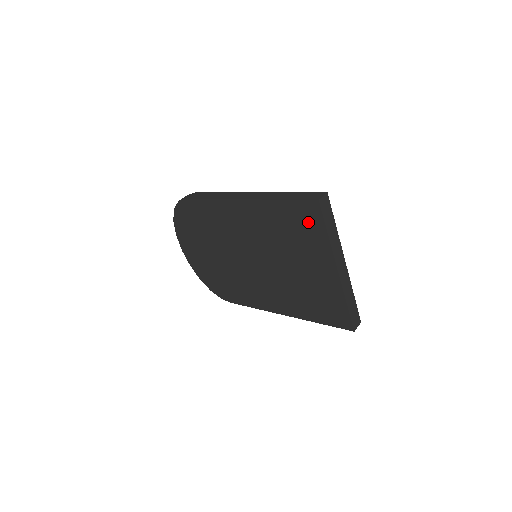
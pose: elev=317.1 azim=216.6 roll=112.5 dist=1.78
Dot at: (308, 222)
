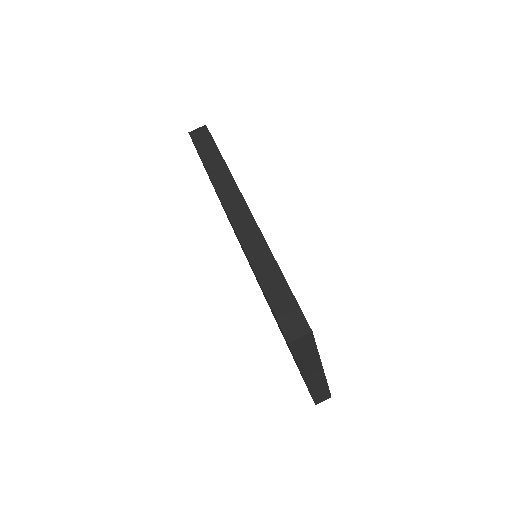
Dot at: occluded
